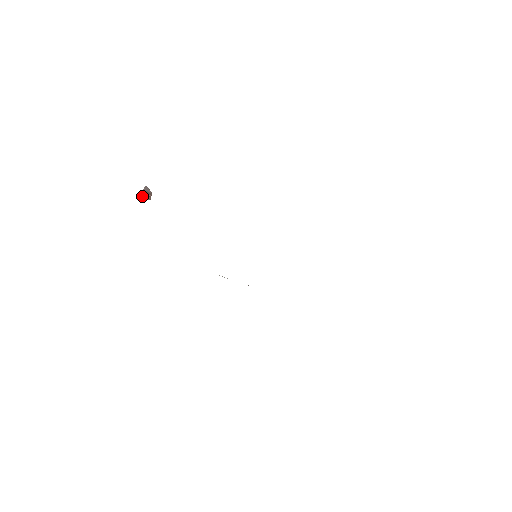
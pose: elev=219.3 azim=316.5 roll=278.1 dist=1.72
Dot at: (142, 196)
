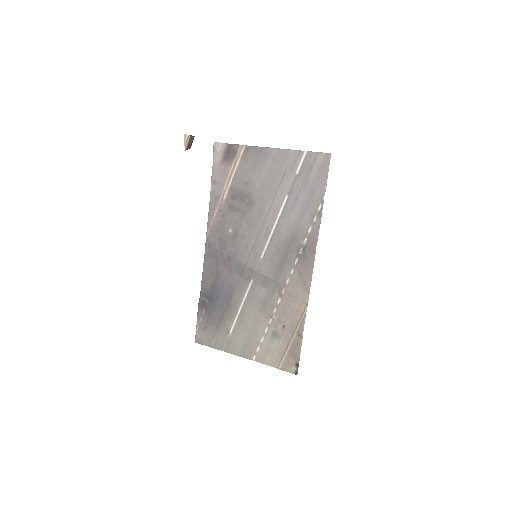
Dot at: (189, 140)
